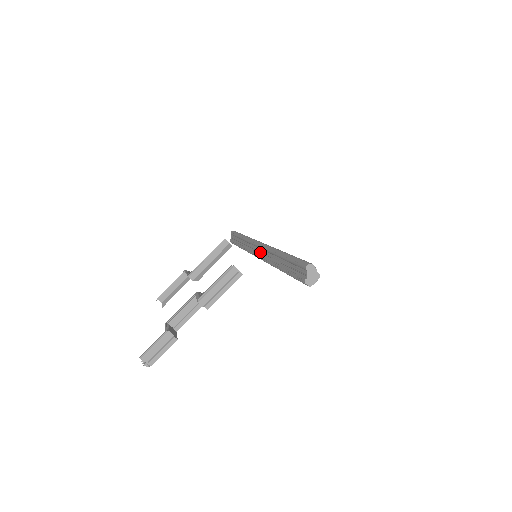
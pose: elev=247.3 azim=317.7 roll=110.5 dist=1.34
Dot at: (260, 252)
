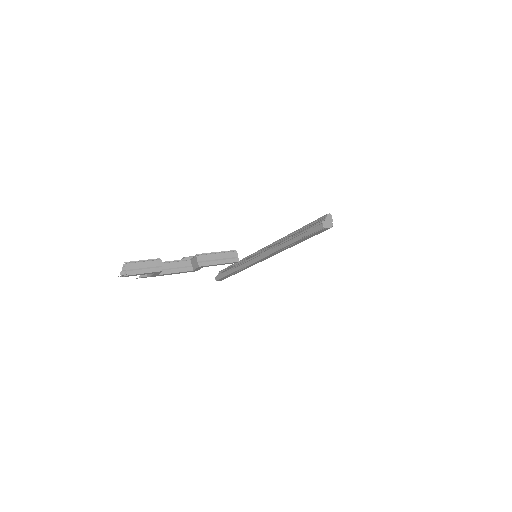
Dot at: (263, 251)
